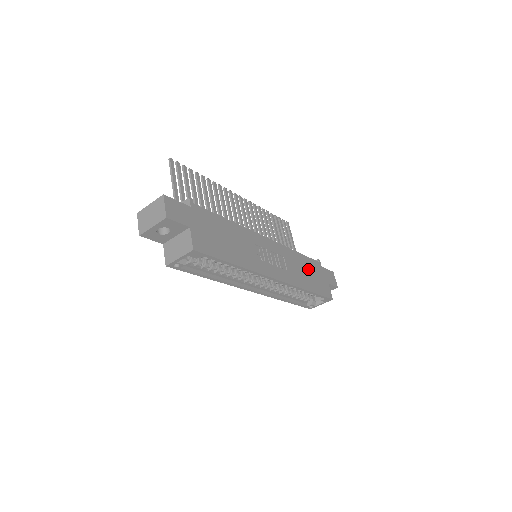
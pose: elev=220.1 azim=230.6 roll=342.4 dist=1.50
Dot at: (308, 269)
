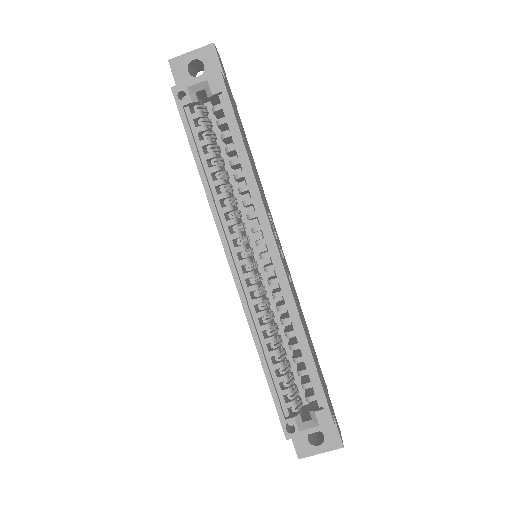
Dot at: (313, 349)
